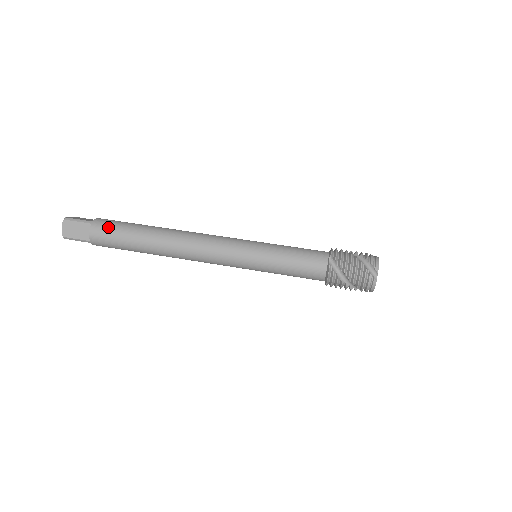
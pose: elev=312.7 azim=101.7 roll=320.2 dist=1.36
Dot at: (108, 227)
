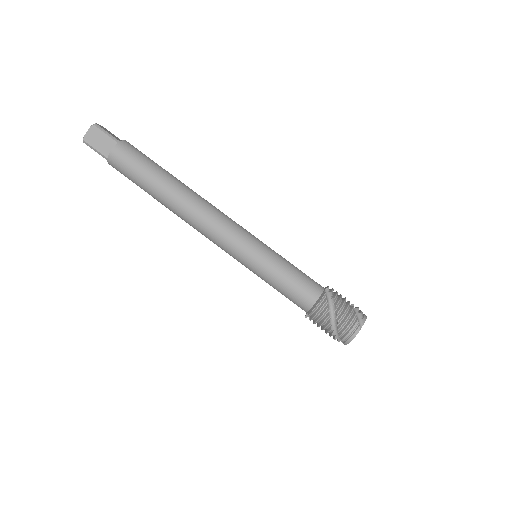
Dot at: (122, 173)
